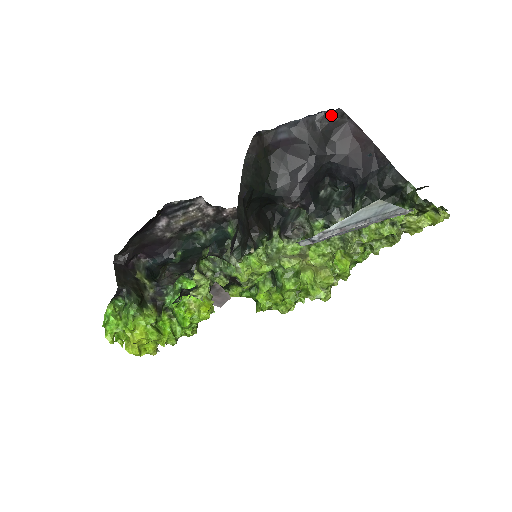
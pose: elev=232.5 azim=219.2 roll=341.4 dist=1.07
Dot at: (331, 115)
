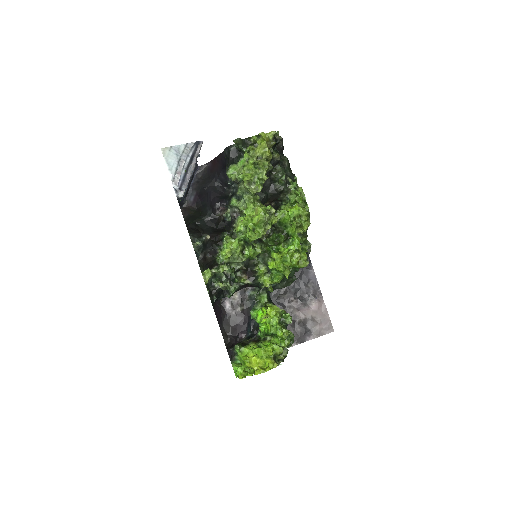
Dot at: (200, 172)
